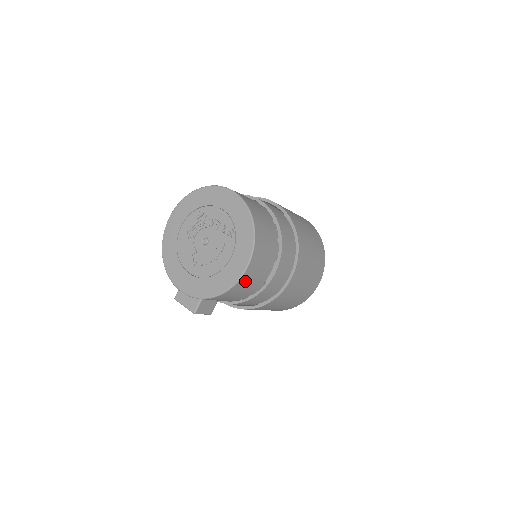
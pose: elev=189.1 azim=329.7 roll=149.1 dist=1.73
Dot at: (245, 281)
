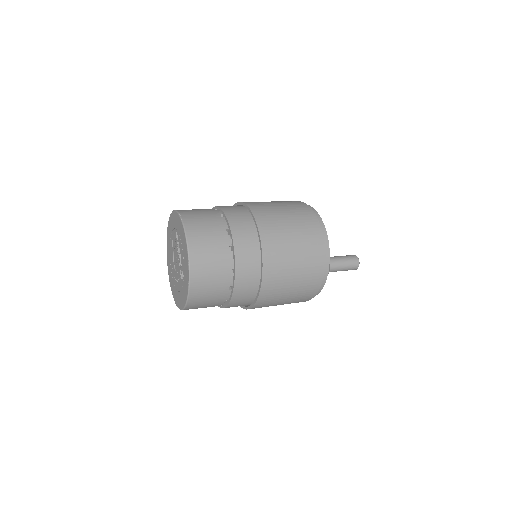
Dot at: occluded
